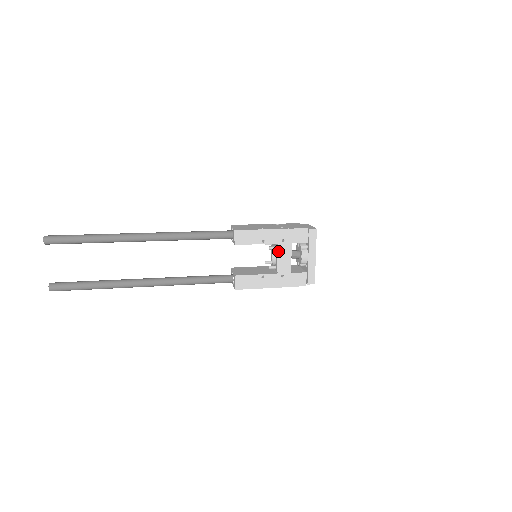
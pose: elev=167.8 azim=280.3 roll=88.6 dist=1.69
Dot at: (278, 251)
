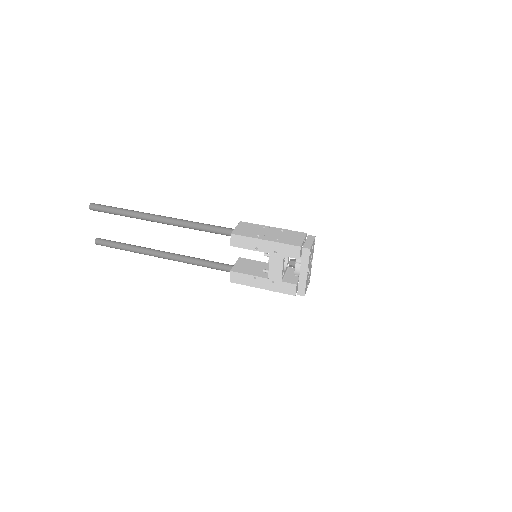
Dot at: (270, 260)
